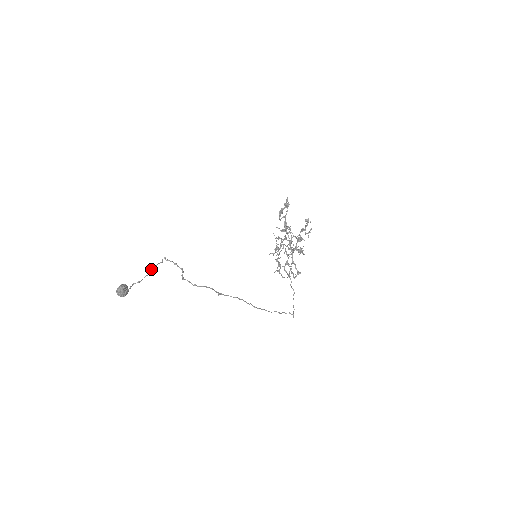
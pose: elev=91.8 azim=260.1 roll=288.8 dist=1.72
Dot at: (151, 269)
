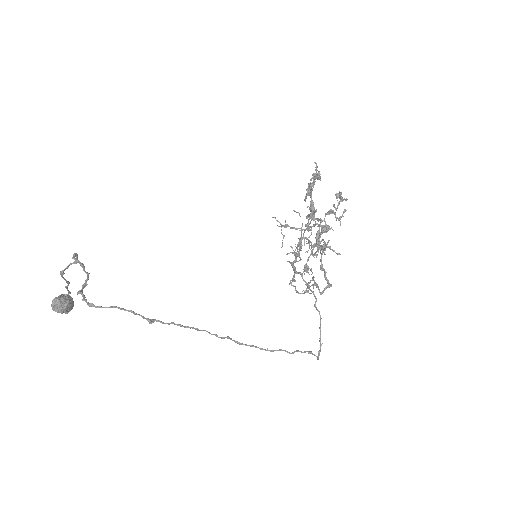
Dot at: (62, 273)
